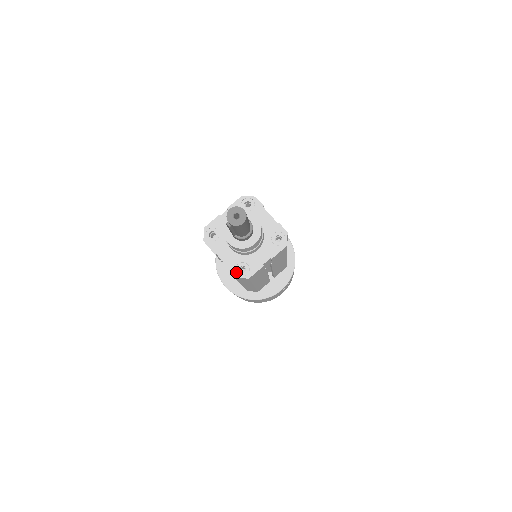
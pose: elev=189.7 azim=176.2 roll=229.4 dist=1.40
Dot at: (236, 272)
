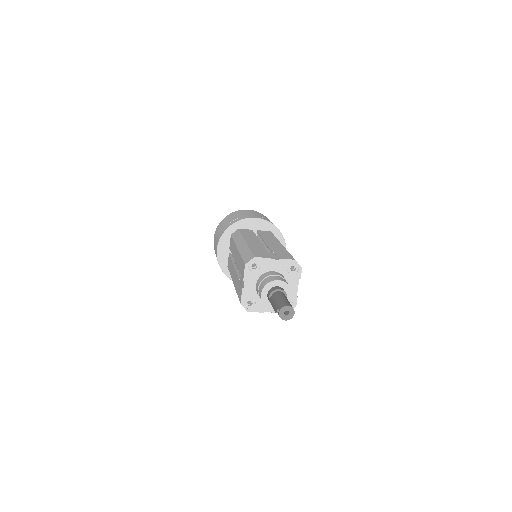
Dot at: (245, 301)
